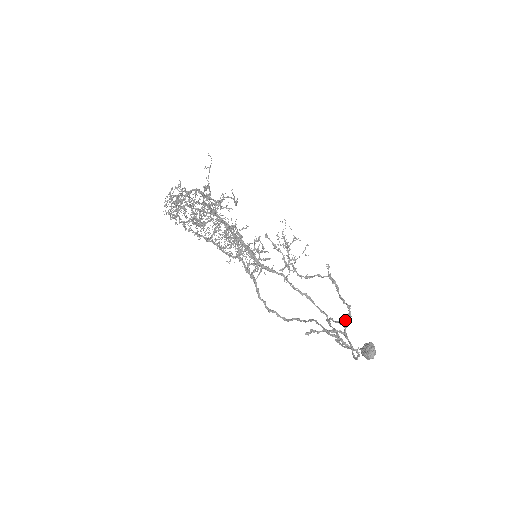
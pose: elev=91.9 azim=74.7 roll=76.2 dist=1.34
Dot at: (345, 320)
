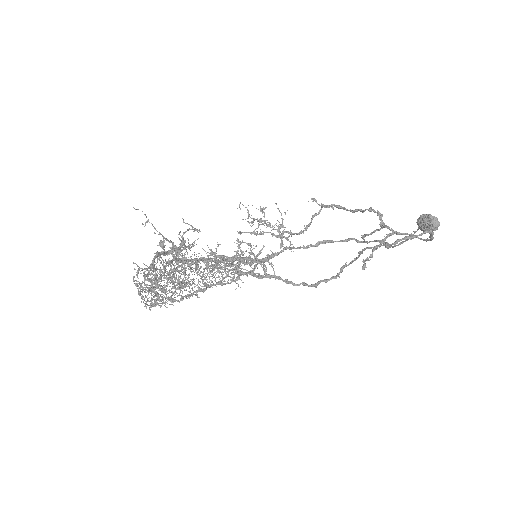
Dot at: (381, 223)
